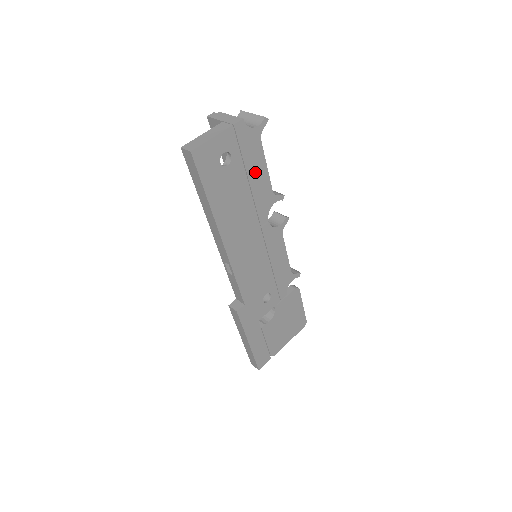
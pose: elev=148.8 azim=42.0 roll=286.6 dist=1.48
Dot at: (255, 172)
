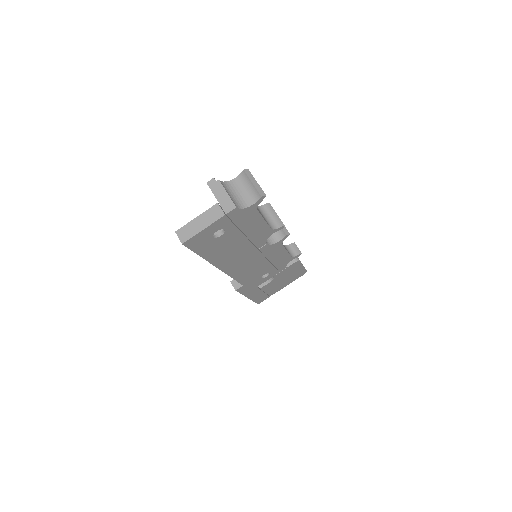
Dot at: (251, 227)
